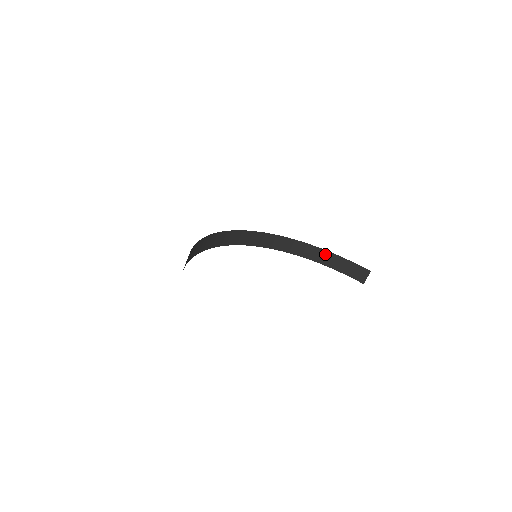
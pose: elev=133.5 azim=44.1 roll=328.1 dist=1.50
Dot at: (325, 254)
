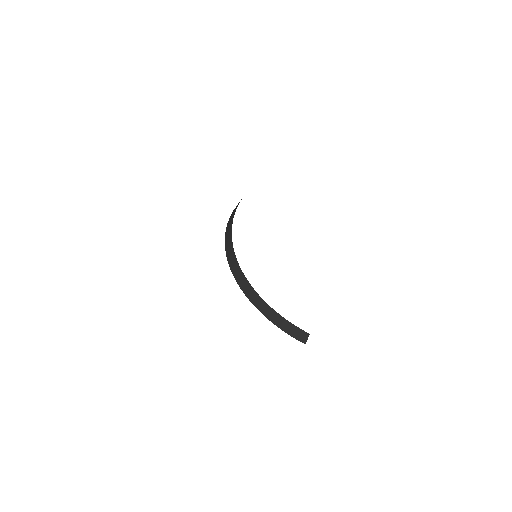
Dot at: (275, 314)
